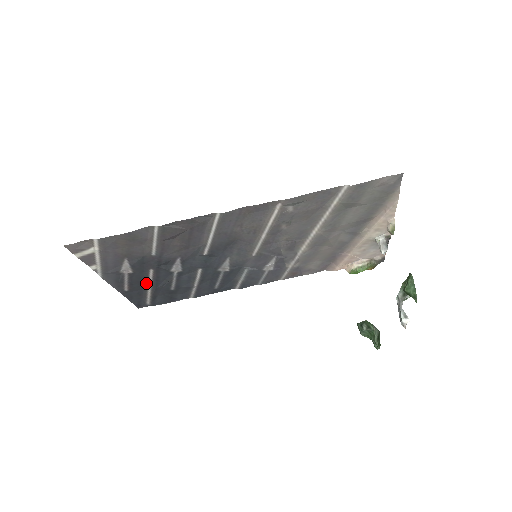
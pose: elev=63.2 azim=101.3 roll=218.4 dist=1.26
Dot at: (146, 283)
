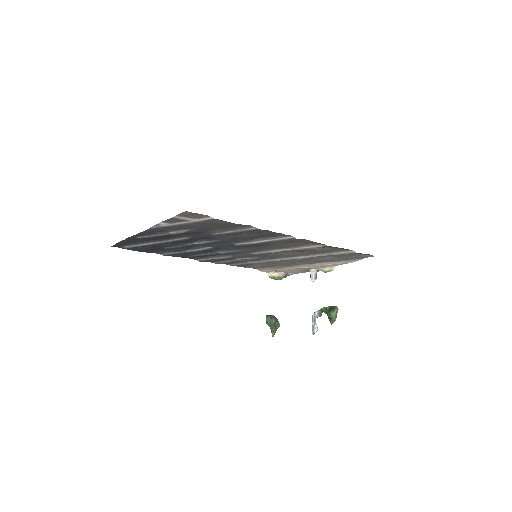
Dot at: (162, 240)
